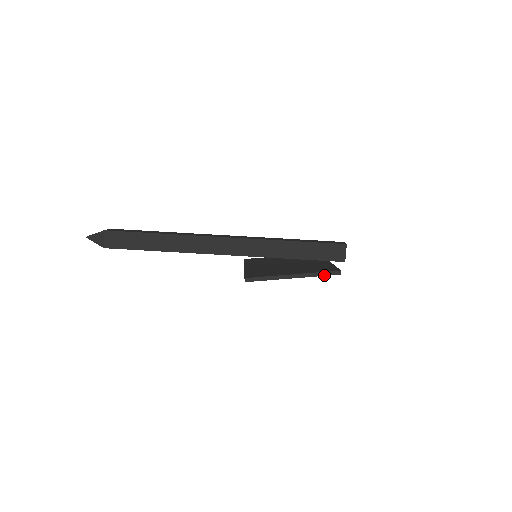
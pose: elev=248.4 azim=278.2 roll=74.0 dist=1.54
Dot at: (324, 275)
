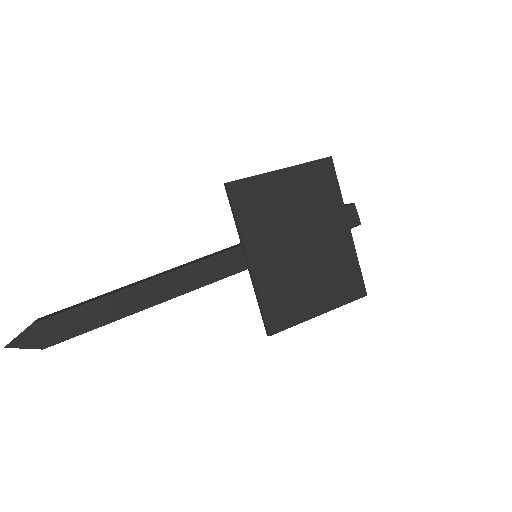
Dot at: (314, 161)
